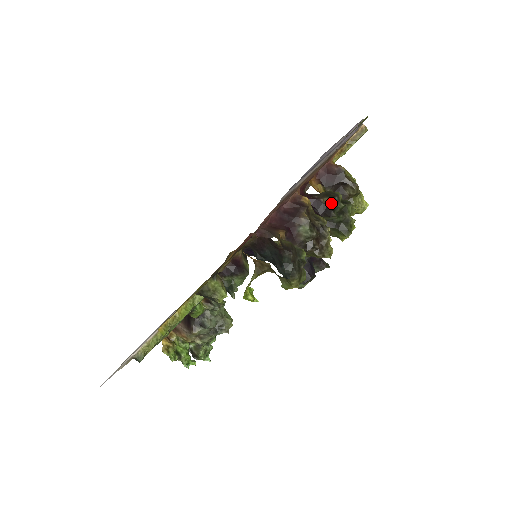
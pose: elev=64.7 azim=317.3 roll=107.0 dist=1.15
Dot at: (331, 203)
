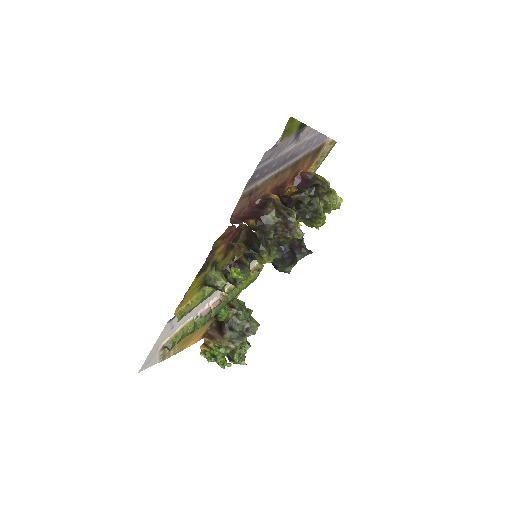
Dot at: (299, 198)
